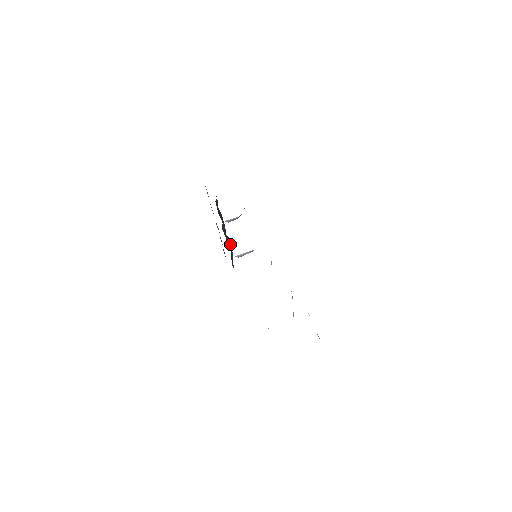
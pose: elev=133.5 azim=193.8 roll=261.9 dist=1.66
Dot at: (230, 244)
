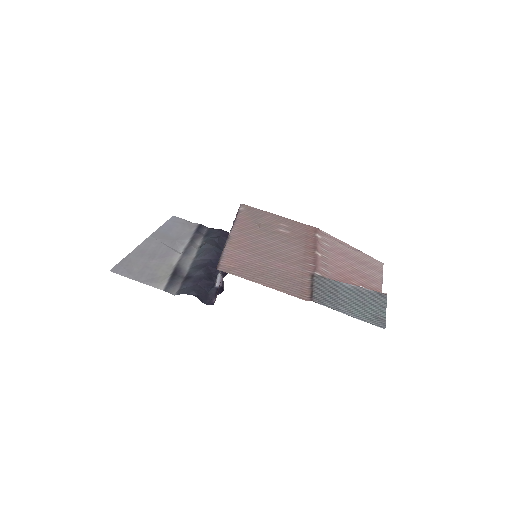
Dot at: (217, 251)
